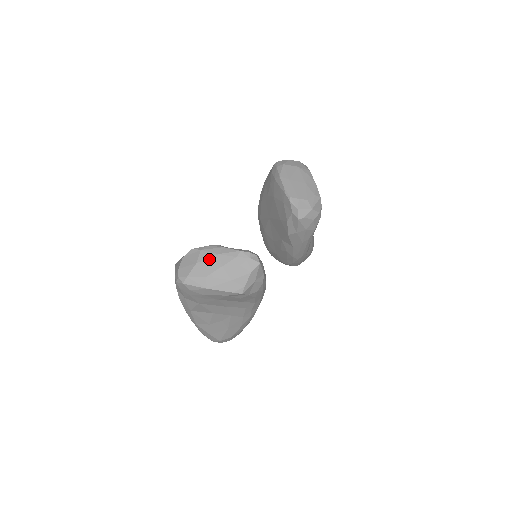
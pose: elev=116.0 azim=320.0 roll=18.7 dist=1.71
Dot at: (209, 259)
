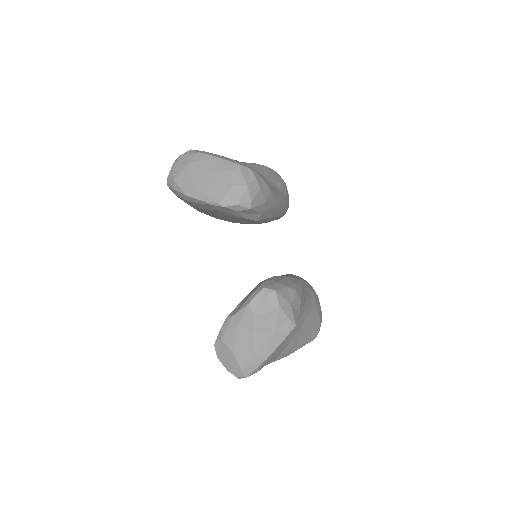
Dot at: (237, 339)
